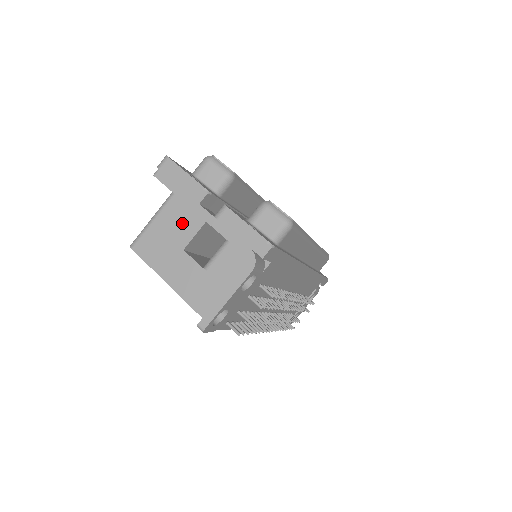
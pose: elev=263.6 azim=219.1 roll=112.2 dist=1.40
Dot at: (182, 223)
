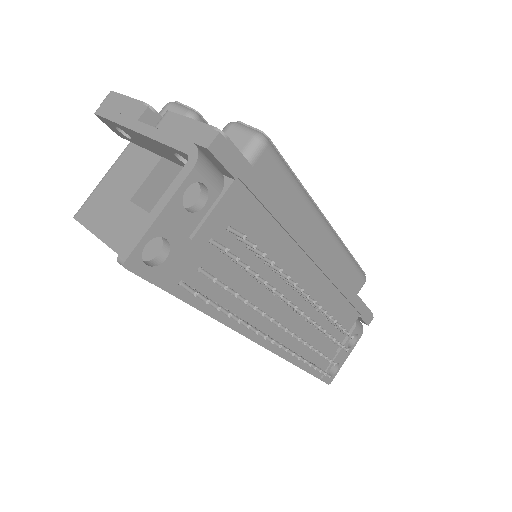
Dot at: (132, 173)
